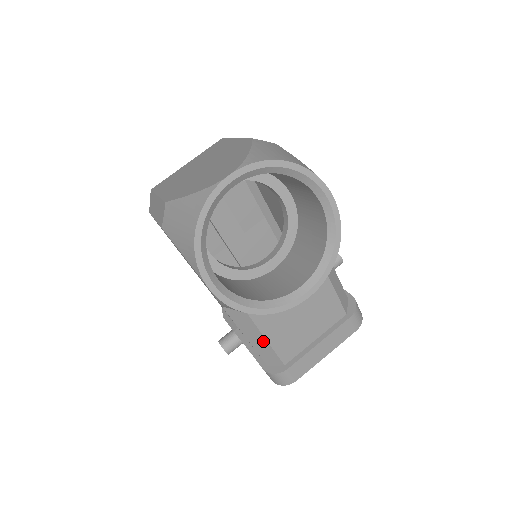
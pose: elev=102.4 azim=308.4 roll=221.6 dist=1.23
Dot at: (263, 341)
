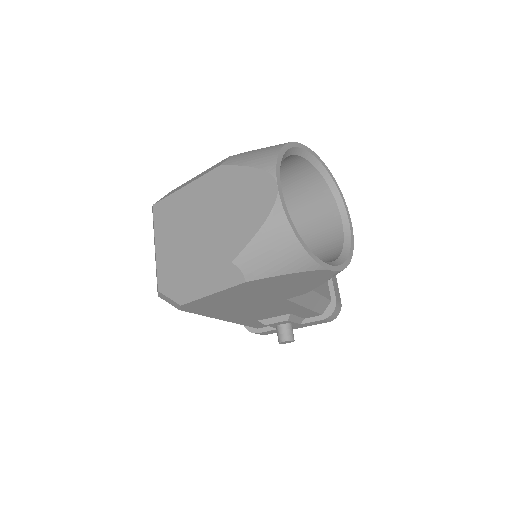
Dot at: (318, 298)
